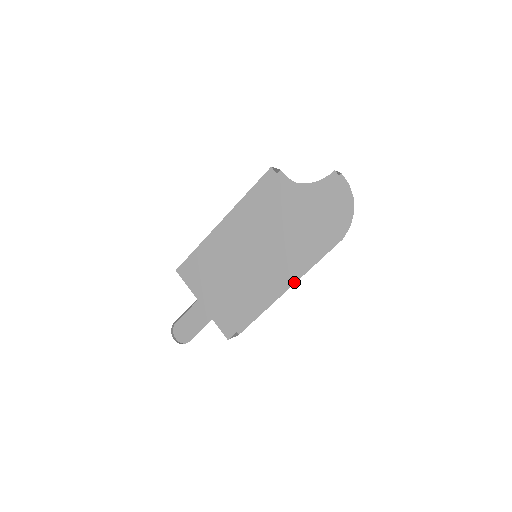
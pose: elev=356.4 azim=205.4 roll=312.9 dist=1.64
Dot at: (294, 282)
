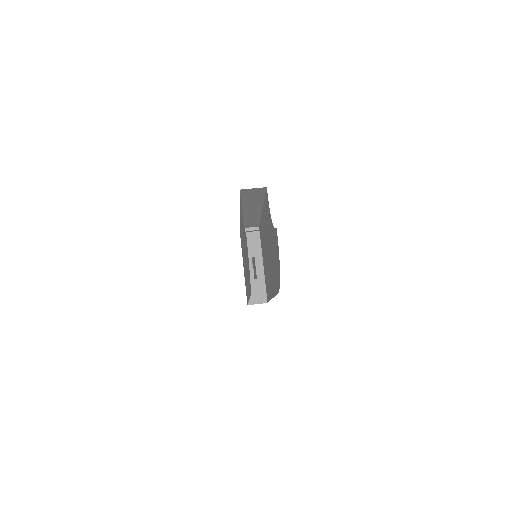
Dot at: occluded
